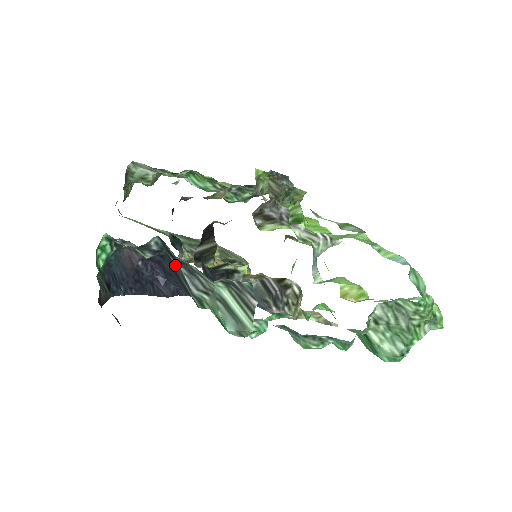
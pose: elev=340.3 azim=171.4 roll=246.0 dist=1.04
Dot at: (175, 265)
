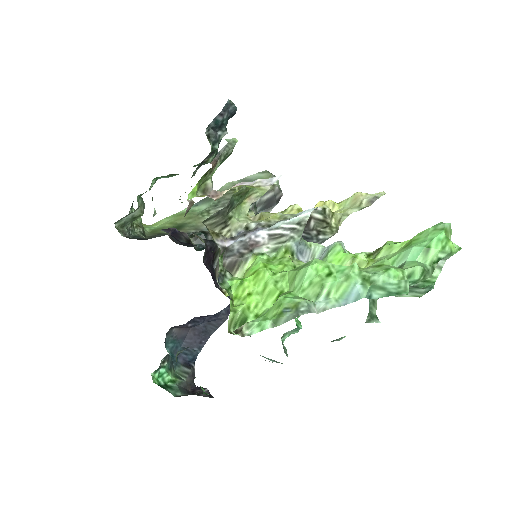
Dot at: occluded
